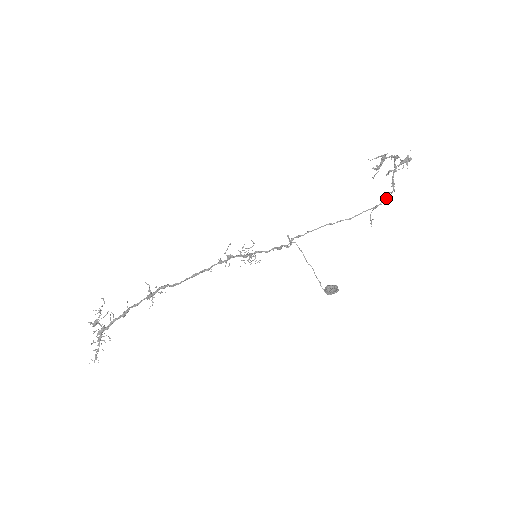
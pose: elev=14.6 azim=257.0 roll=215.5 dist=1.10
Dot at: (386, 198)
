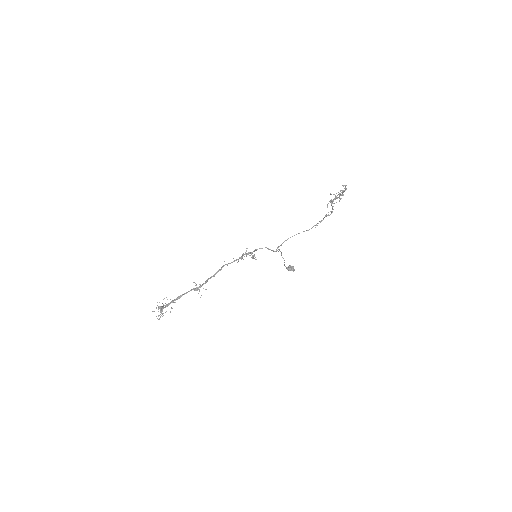
Dot at: occluded
